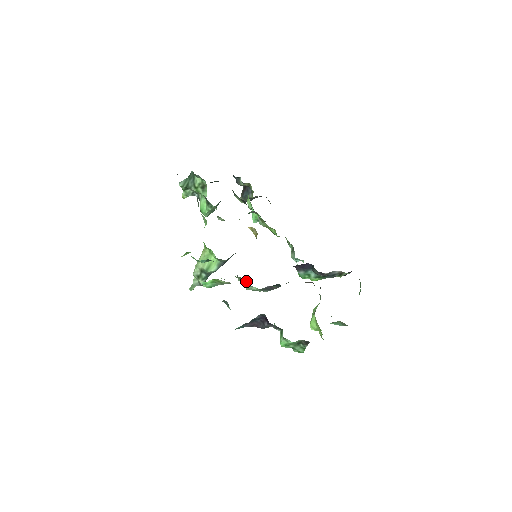
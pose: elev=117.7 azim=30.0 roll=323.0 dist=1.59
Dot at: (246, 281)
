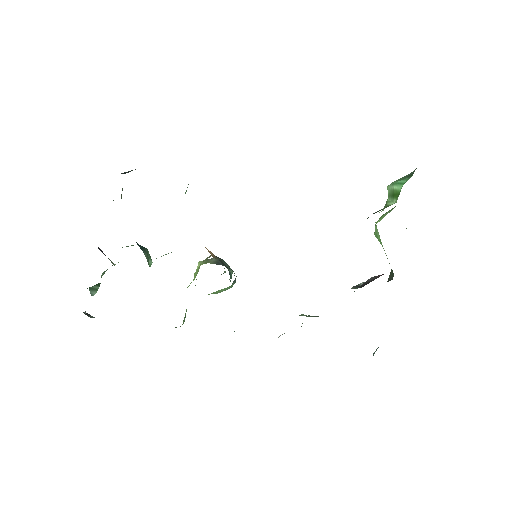
Dot at: occluded
